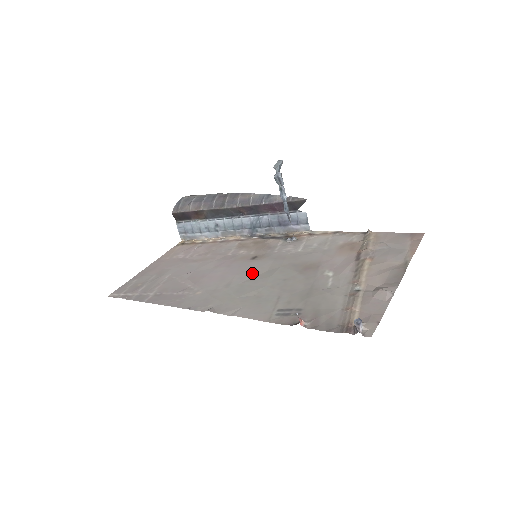
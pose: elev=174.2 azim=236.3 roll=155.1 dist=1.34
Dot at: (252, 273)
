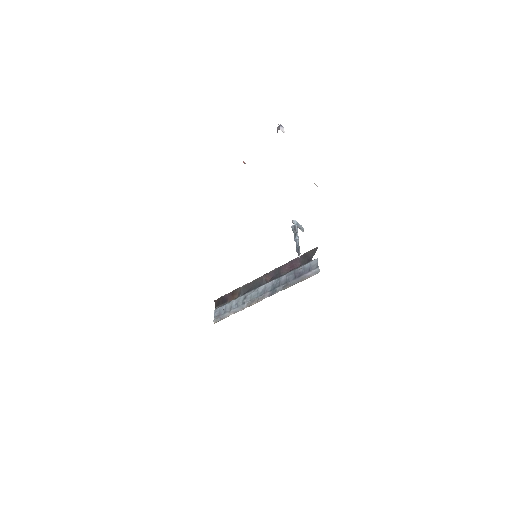
Dot at: occluded
